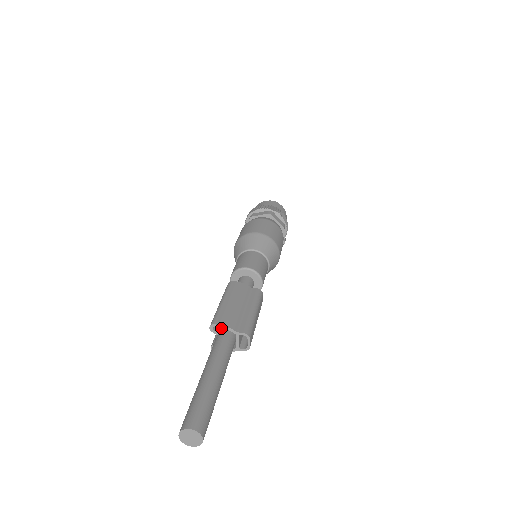
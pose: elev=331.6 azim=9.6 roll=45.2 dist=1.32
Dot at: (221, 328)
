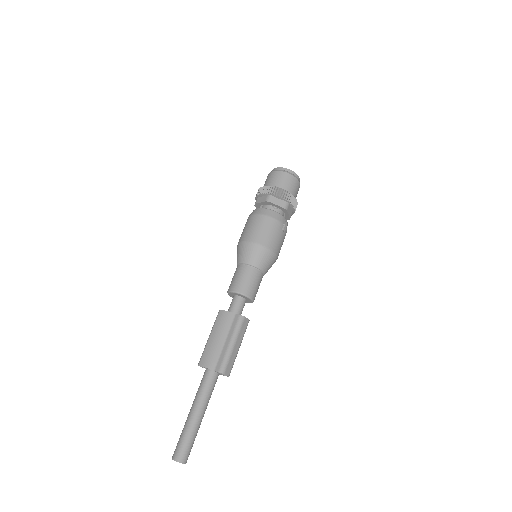
Dot at: occluded
